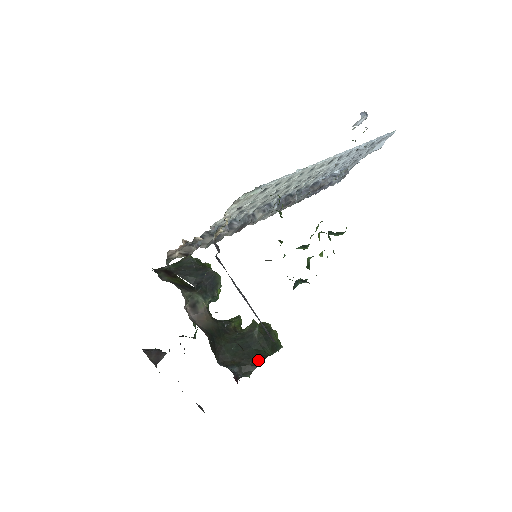
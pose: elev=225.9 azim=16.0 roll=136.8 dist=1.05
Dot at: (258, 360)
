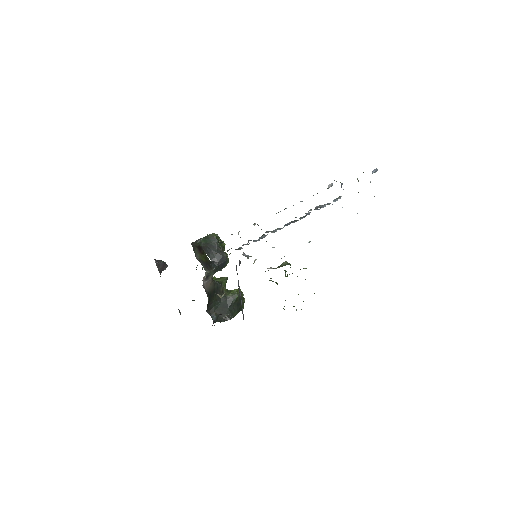
Dot at: (229, 317)
